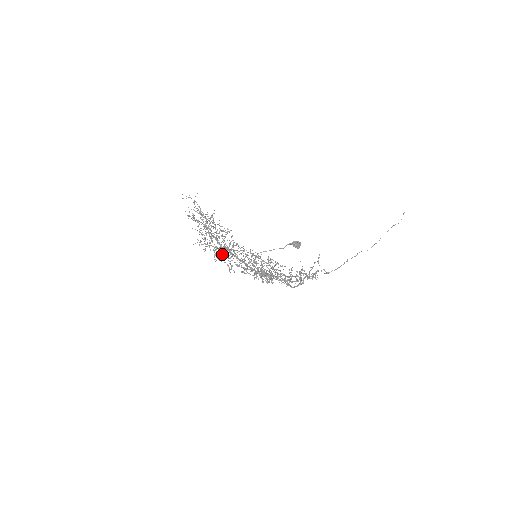
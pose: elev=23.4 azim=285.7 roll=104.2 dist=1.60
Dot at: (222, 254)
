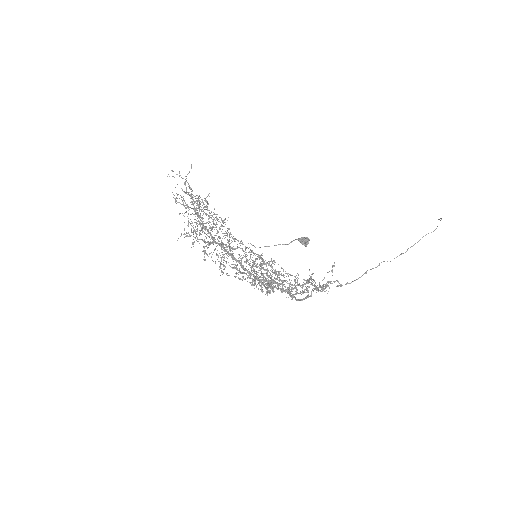
Dot at: (214, 250)
